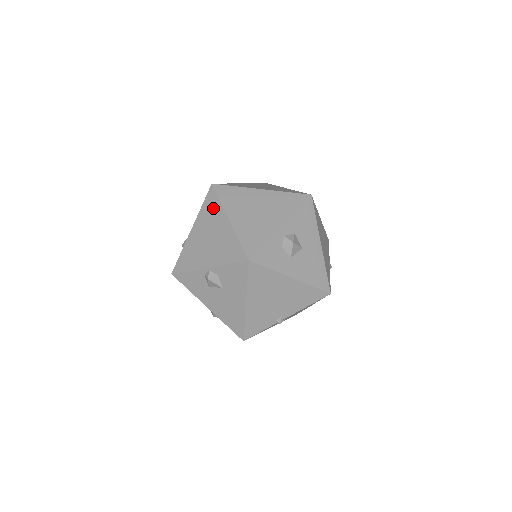
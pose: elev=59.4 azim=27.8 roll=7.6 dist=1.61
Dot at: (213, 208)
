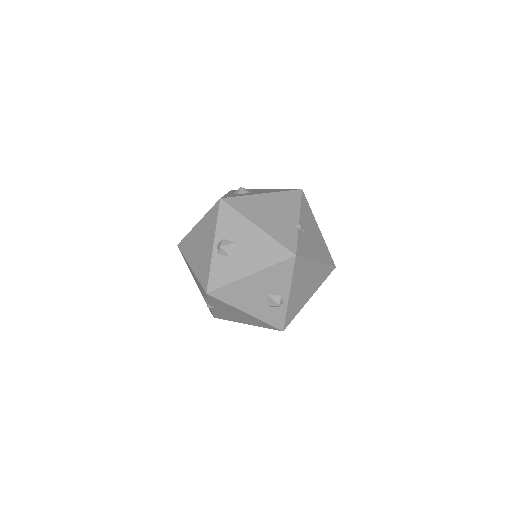
Dot at: (188, 242)
